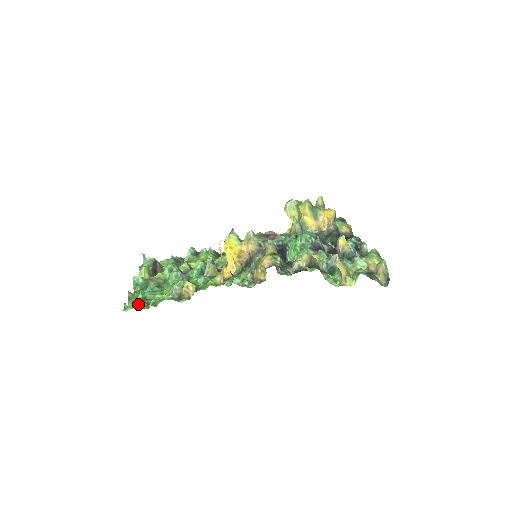
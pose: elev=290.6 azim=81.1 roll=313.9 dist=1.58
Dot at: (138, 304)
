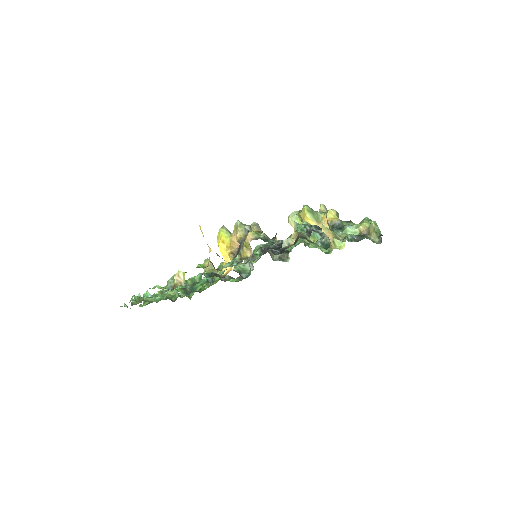
Dot at: occluded
